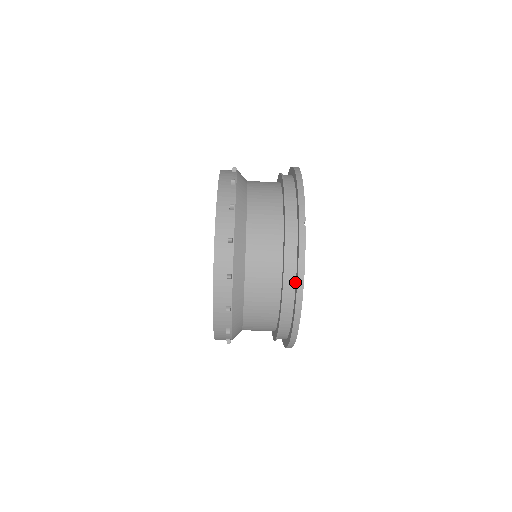
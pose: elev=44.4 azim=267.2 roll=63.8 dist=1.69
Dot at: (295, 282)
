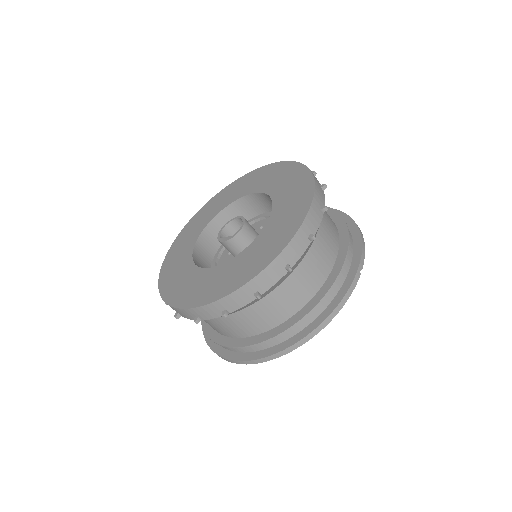
Dot at: (320, 313)
